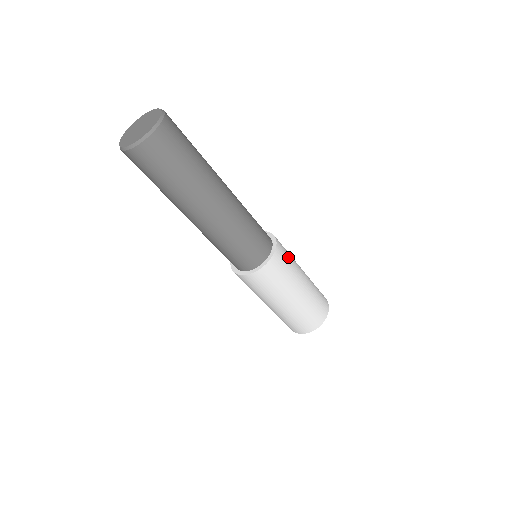
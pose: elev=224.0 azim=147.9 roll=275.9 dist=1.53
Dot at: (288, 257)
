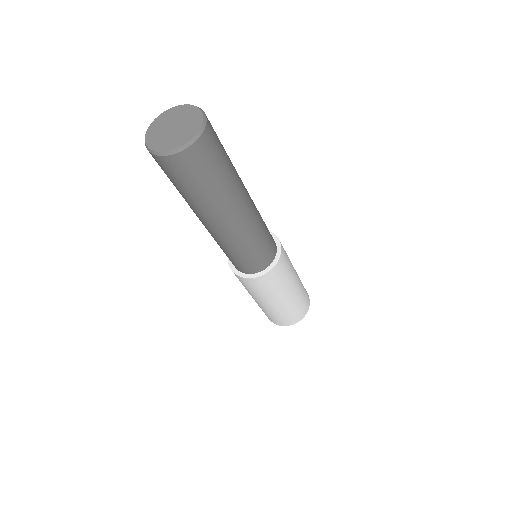
Dot at: (284, 274)
